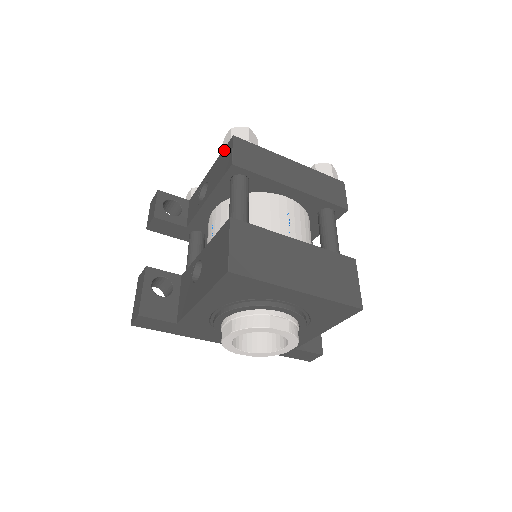
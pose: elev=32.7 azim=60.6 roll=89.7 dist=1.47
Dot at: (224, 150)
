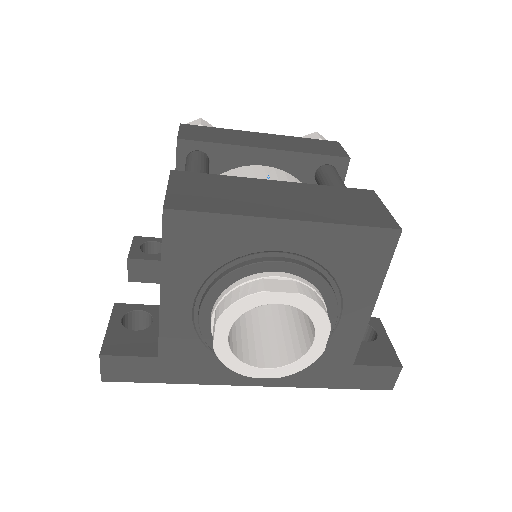
Dot at: occluded
